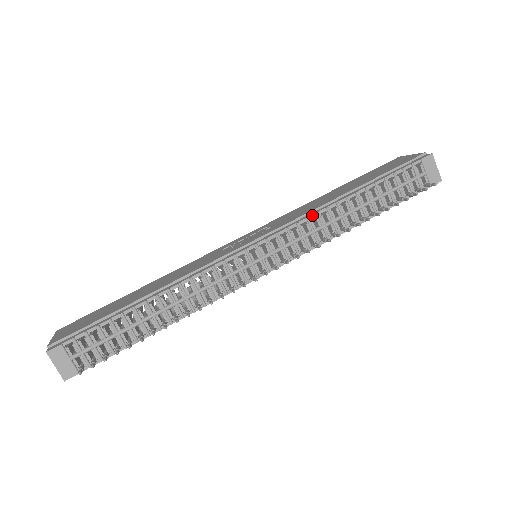
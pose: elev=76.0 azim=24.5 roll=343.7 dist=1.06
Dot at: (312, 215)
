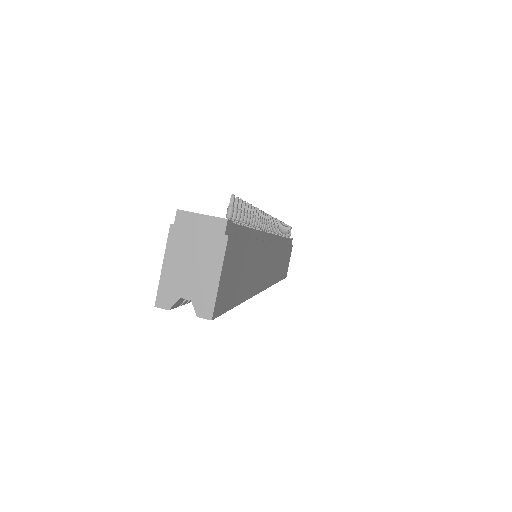
Dot at: occluded
